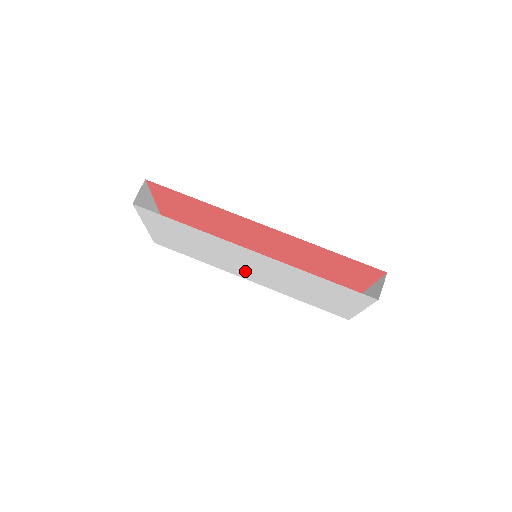
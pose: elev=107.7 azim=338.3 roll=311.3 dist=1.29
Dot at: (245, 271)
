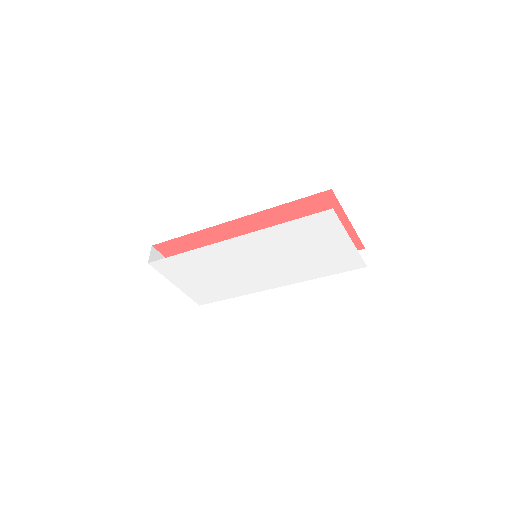
Dot at: (260, 276)
